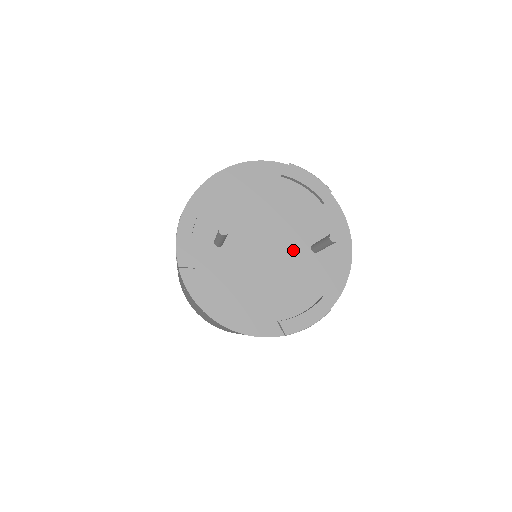
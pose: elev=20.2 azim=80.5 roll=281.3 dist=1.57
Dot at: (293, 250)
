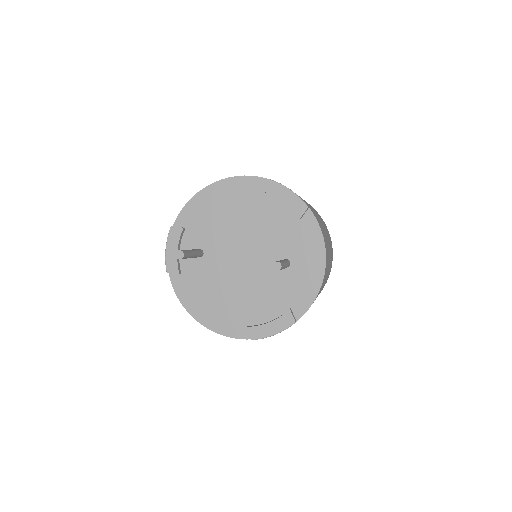
Dot at: (267, 263)
